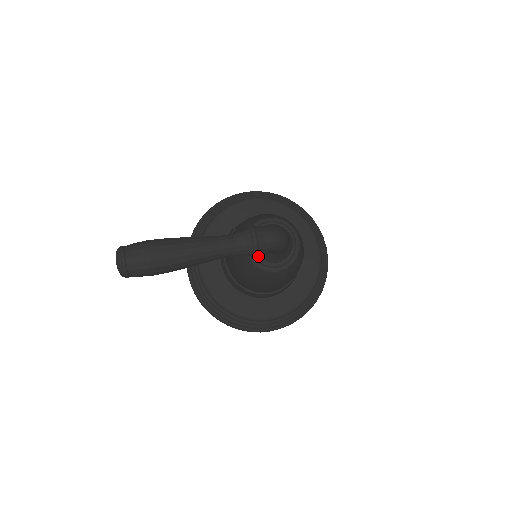
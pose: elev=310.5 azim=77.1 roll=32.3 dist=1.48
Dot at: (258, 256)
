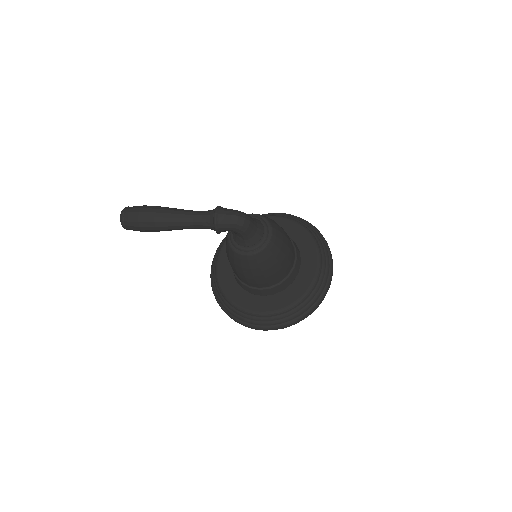
Dot at: (234, 240)
